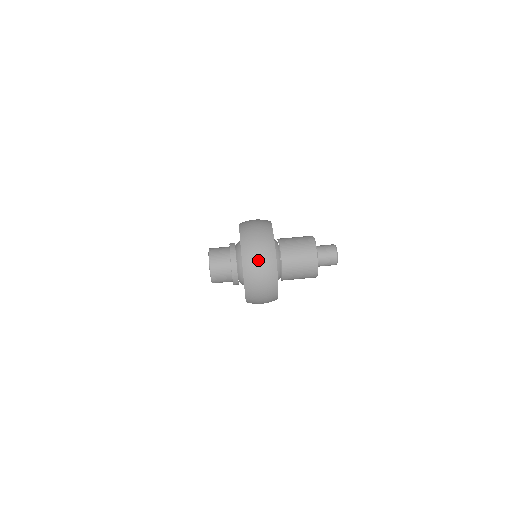
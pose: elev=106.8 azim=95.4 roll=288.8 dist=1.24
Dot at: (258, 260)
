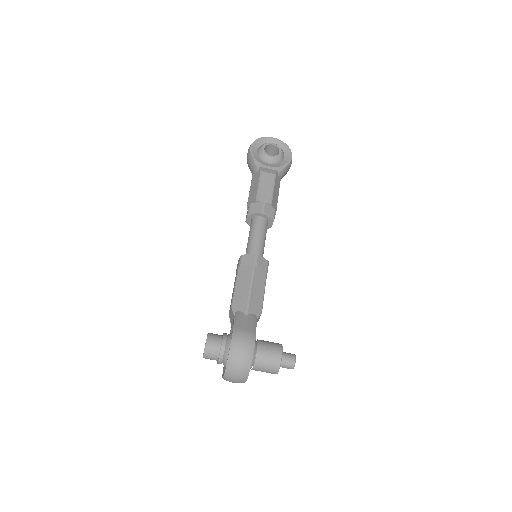
Dot at: (234, 380)
